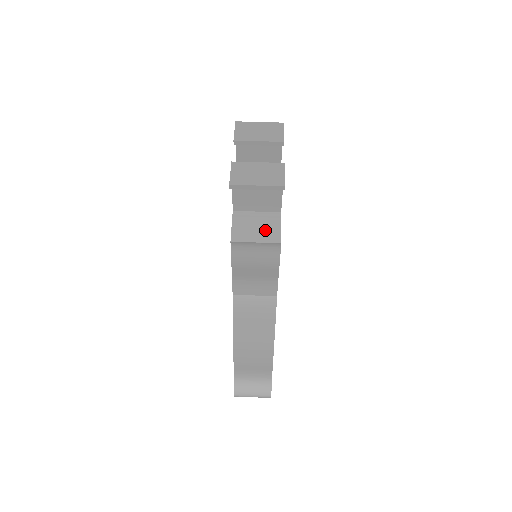
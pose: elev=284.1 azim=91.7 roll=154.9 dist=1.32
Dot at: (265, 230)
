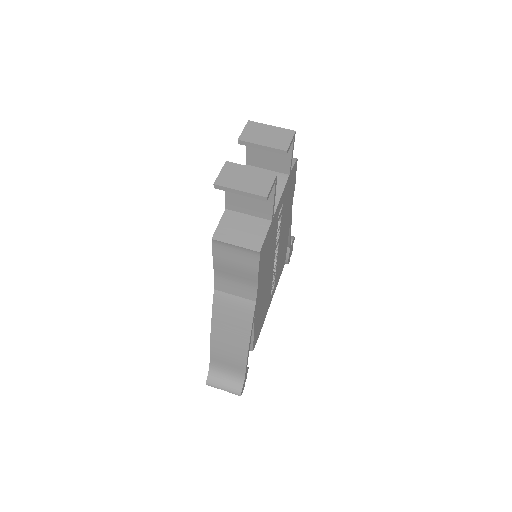
Dot at: (249, 235)
